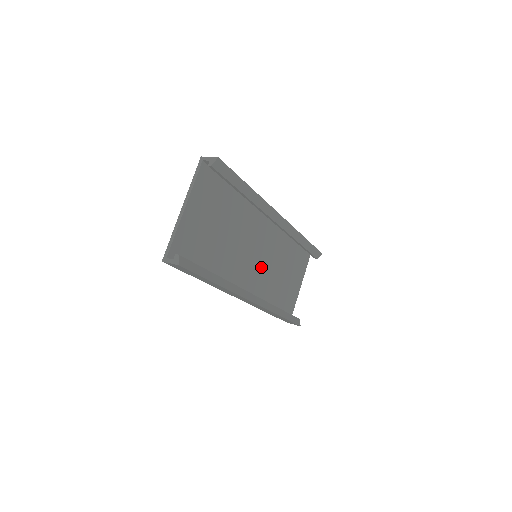
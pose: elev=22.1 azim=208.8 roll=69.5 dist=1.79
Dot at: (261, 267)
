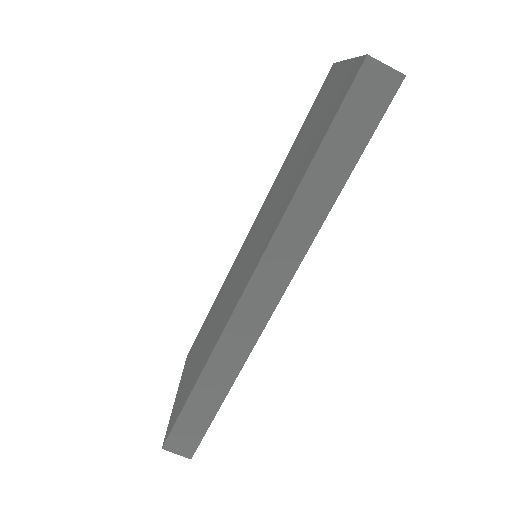
Dot at: occluded
